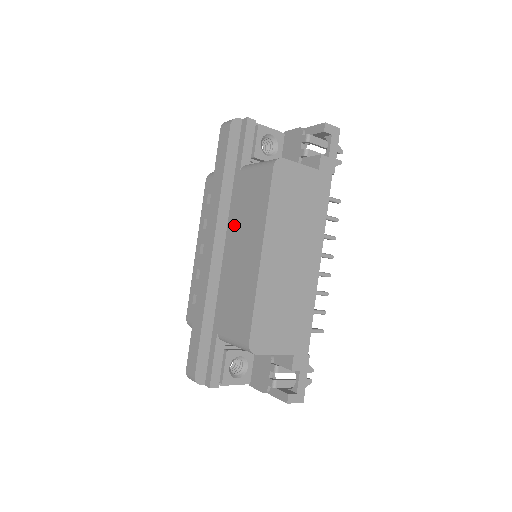
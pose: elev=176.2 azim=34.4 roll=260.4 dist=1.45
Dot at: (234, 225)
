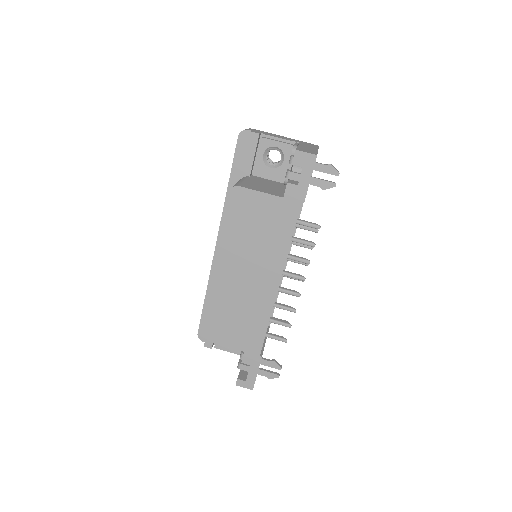
Dot at: occluded
